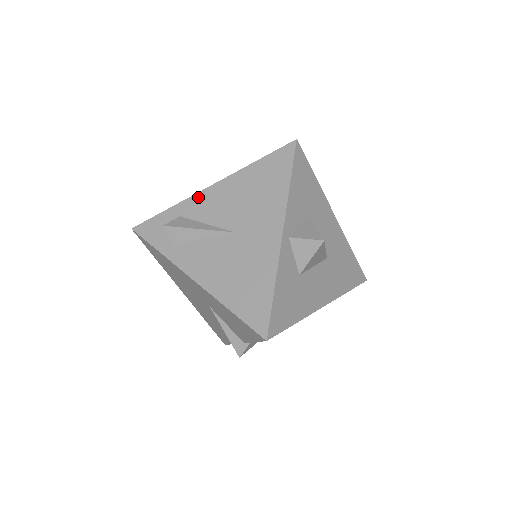
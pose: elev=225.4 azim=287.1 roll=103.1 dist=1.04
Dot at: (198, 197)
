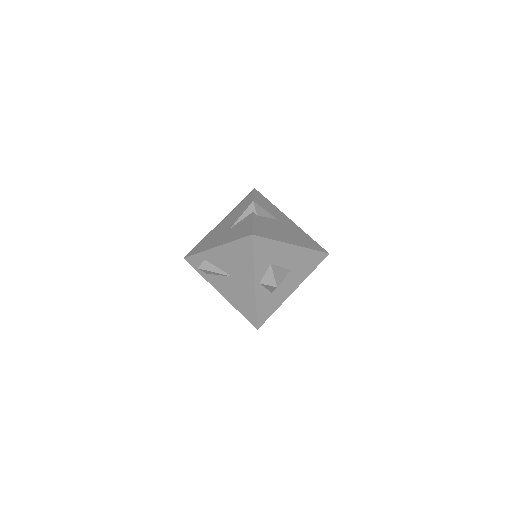
Dot at: (210, 252)
